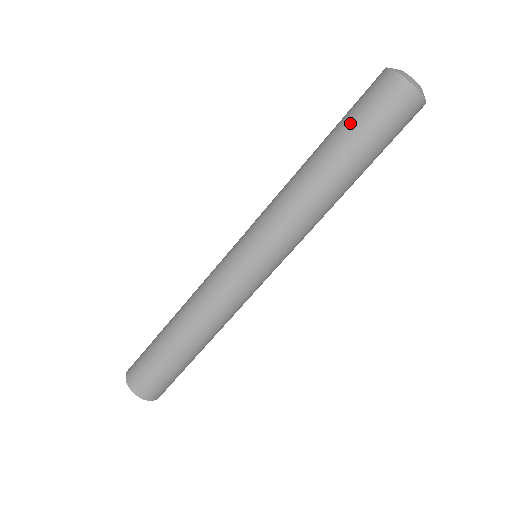
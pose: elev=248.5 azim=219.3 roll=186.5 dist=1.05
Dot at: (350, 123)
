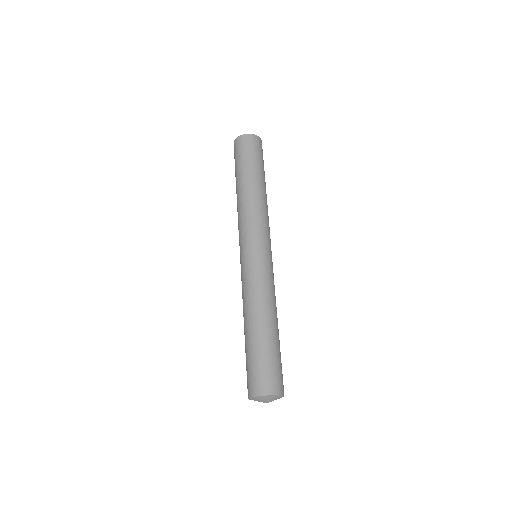
Dot at: (243, 162)
